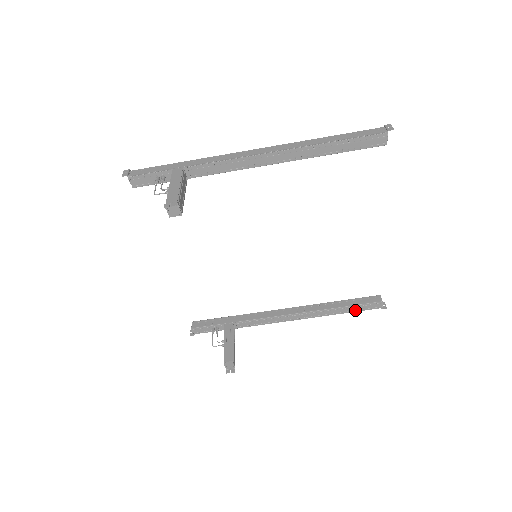
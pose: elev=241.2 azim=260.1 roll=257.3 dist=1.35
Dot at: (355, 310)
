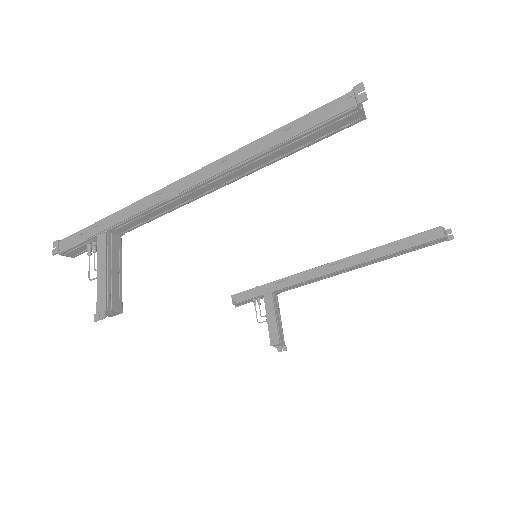
Dot at: (411, 250)
